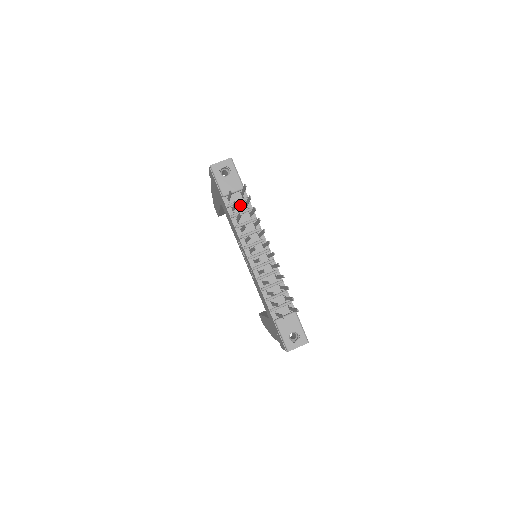
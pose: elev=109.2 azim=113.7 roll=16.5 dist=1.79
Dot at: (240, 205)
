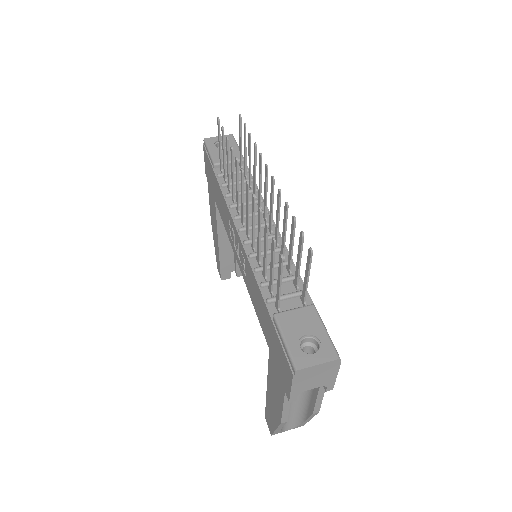
Dot at: occluded
